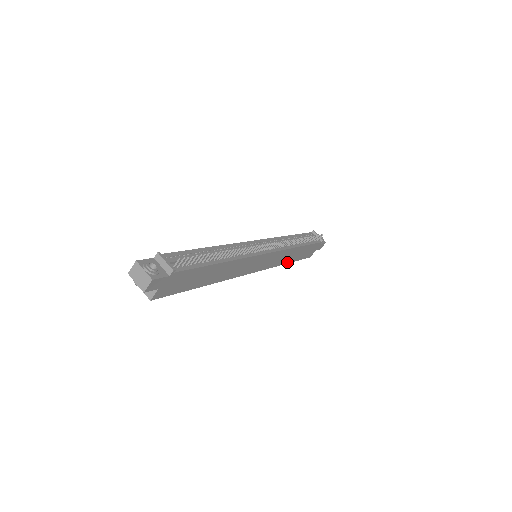
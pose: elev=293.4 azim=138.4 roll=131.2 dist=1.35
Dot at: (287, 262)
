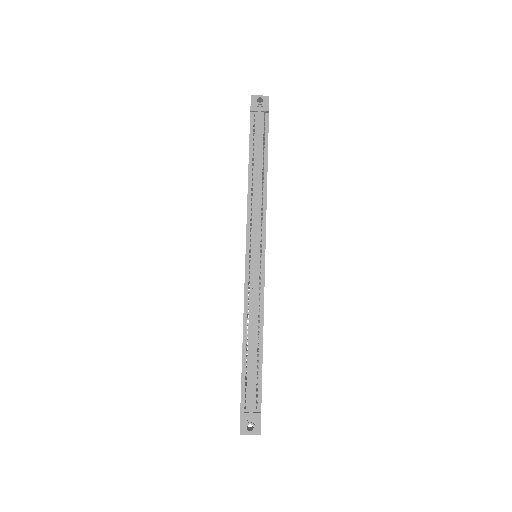
Dot at: occluded
